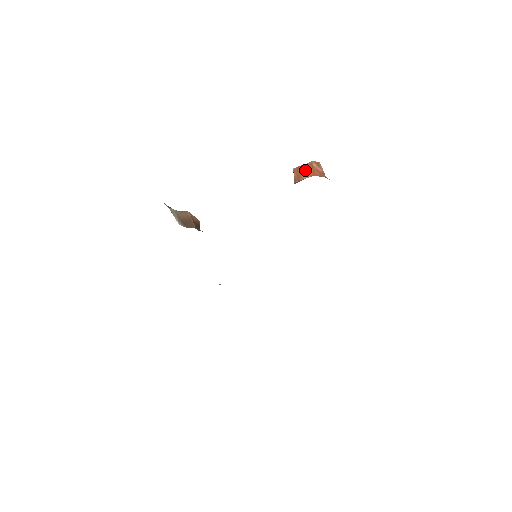
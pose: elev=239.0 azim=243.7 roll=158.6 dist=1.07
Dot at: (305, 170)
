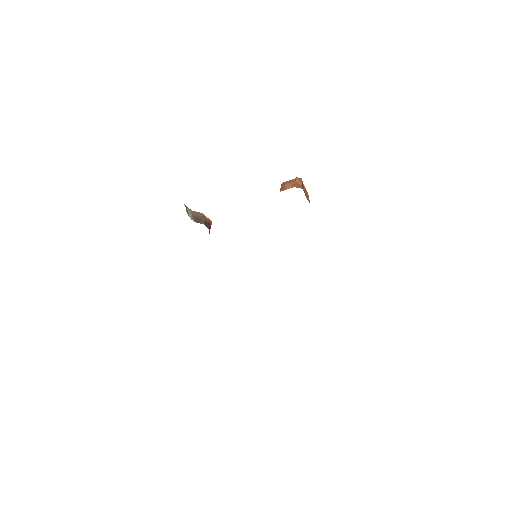
Dot at: (289, 183)
